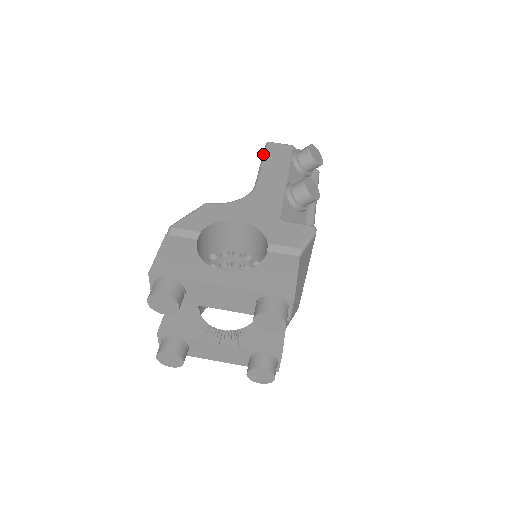
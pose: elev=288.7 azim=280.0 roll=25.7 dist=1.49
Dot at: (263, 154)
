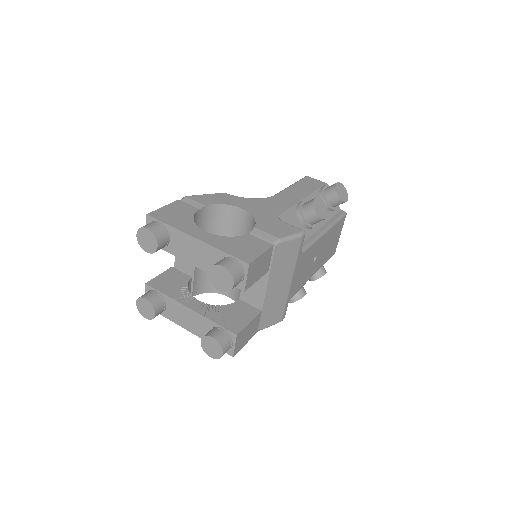
Dot at: occluded
